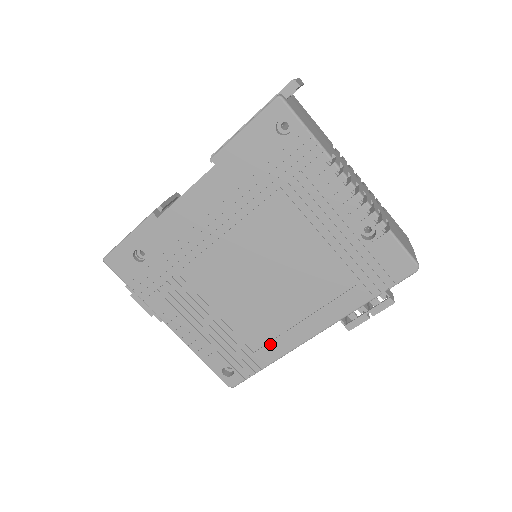
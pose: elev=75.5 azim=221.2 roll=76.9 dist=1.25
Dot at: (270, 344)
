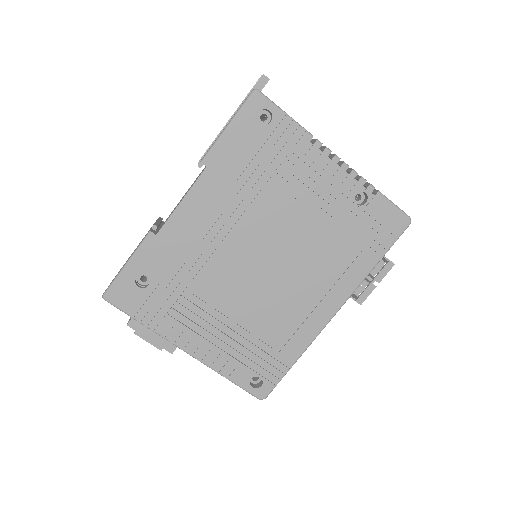
Dot at: (293, 338)
